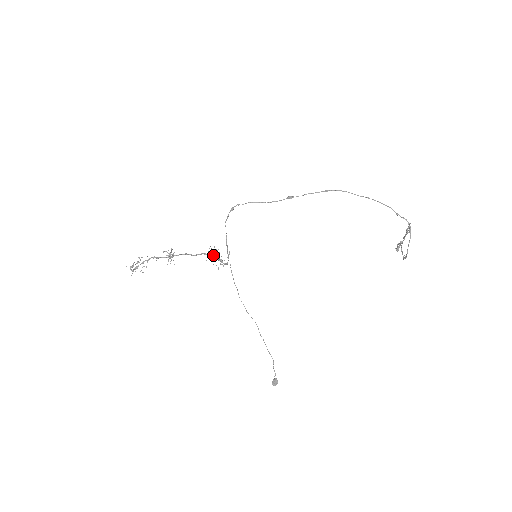
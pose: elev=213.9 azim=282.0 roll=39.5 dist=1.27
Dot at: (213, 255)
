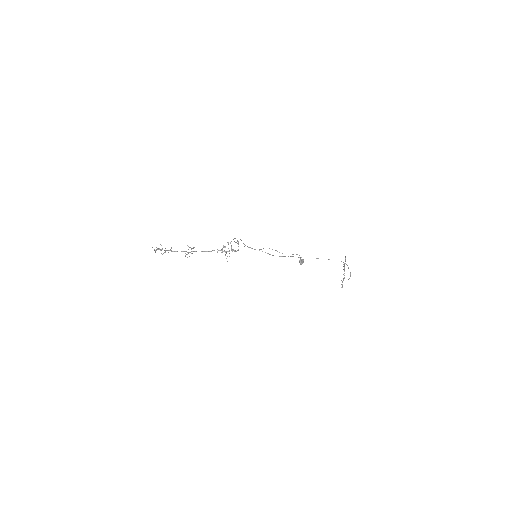
Dot at: occluded
